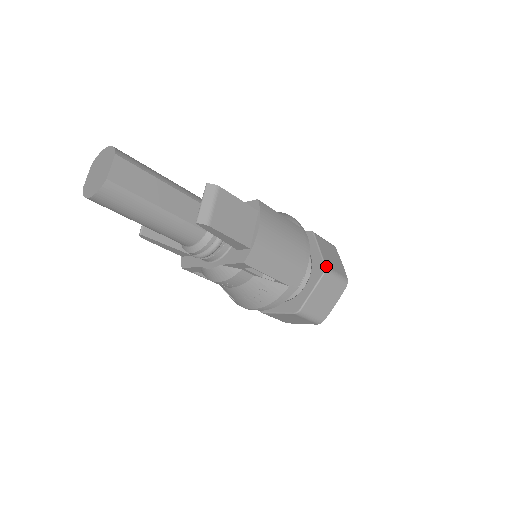
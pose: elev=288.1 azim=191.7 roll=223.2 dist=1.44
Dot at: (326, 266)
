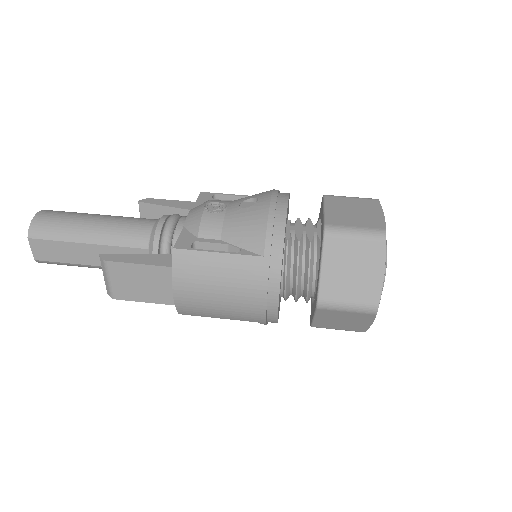
Dot at: (319, 300)
